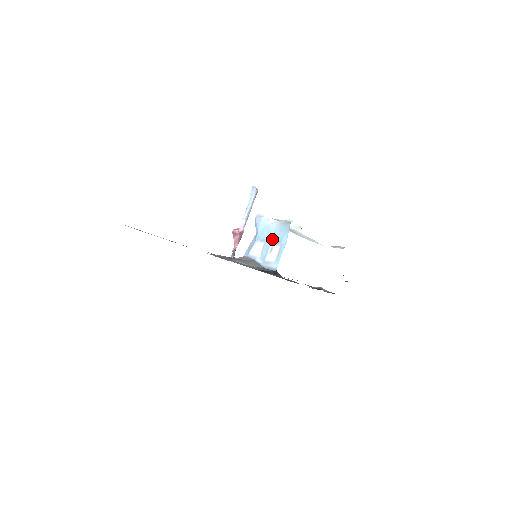
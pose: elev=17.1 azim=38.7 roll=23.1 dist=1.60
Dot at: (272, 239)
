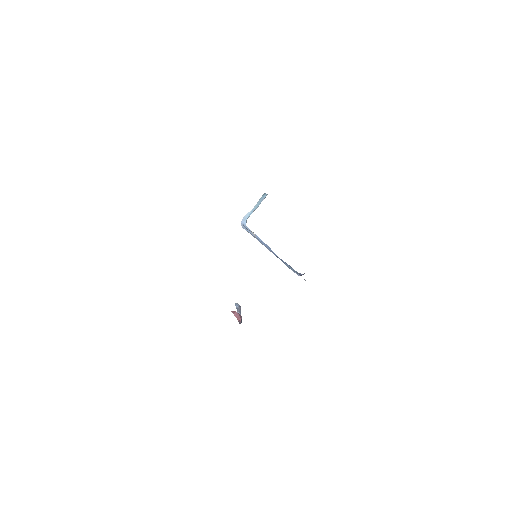
Dot at: (257, 206)
